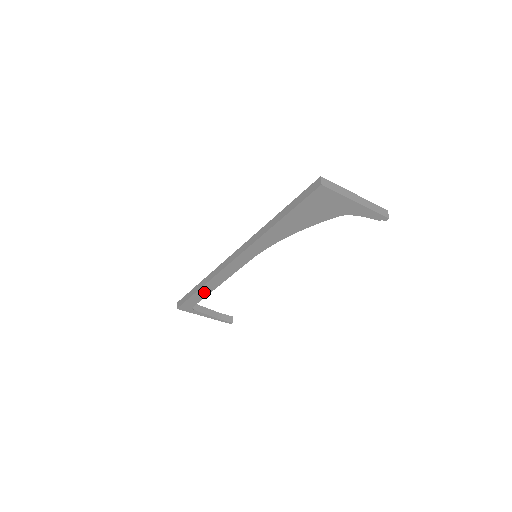
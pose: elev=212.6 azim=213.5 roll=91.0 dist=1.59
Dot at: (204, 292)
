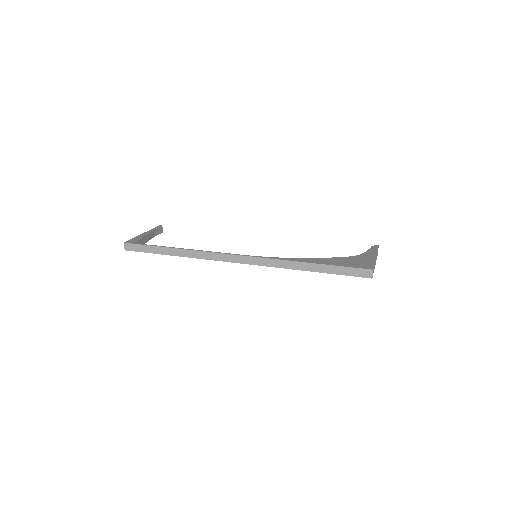
Dot at: occluded
